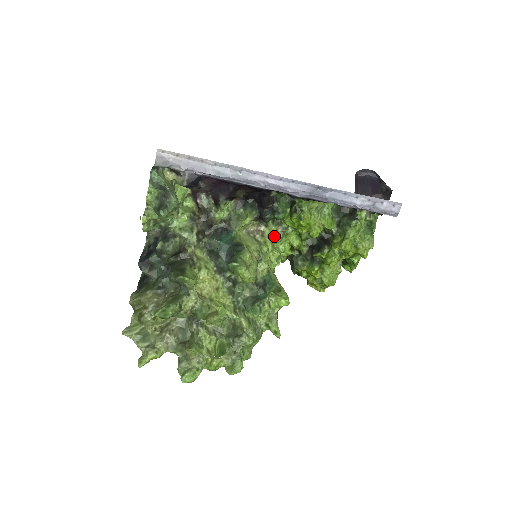
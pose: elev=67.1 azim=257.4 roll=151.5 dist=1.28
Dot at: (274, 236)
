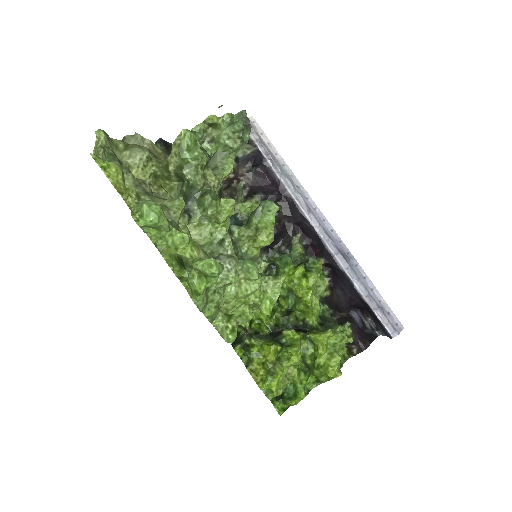
Dot at: occluded
